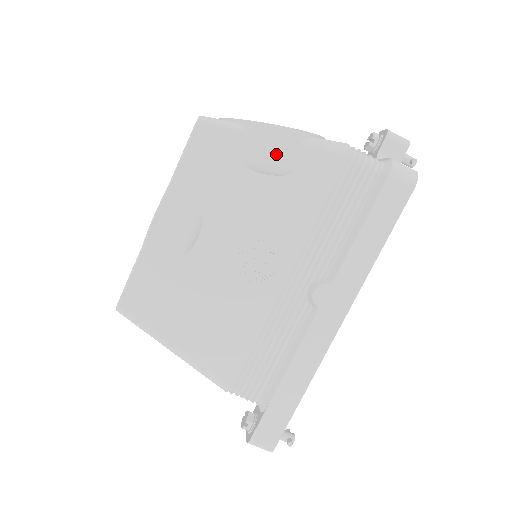
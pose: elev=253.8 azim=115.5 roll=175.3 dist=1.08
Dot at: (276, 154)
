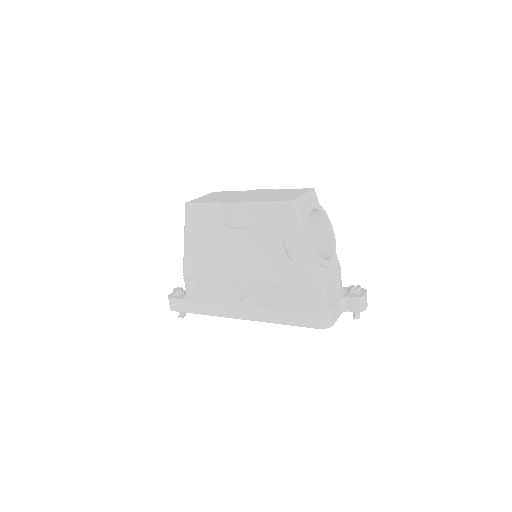
Dot at: (296, 251)
